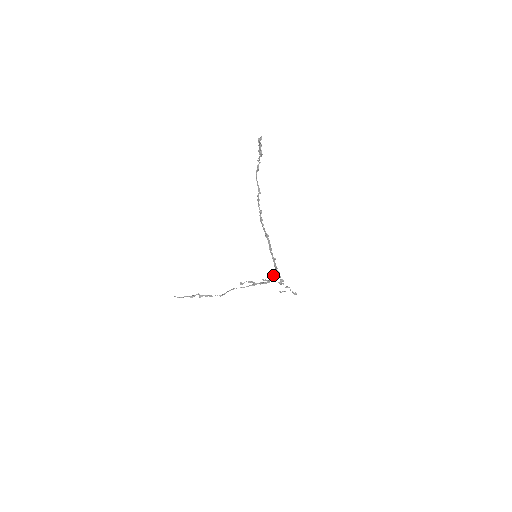
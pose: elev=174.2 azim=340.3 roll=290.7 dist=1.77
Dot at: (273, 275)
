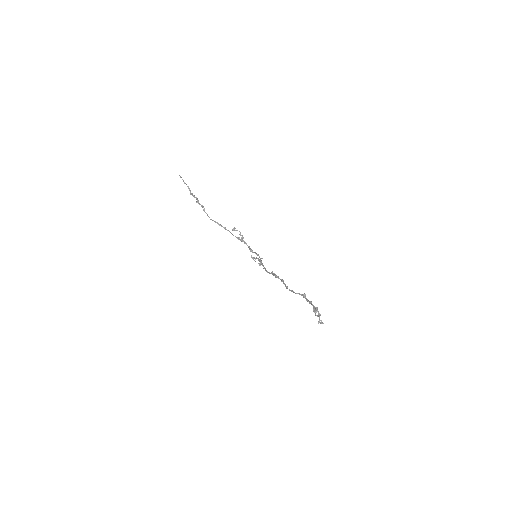
Dot at: (258, 255)
